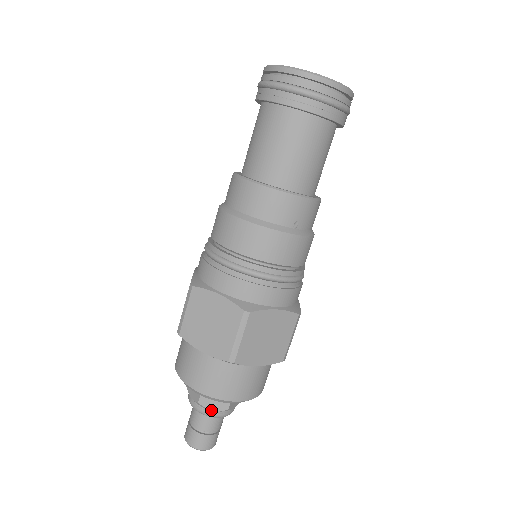
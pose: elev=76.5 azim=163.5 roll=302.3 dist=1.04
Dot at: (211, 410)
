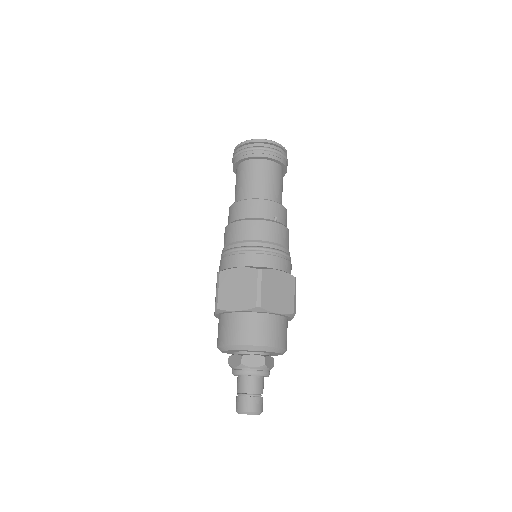
Dot at: (252, 369)
